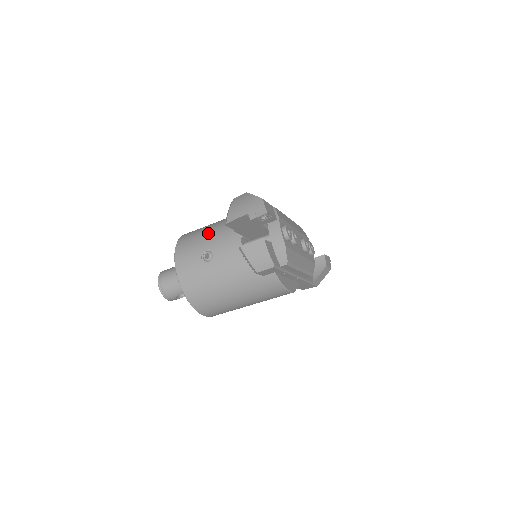
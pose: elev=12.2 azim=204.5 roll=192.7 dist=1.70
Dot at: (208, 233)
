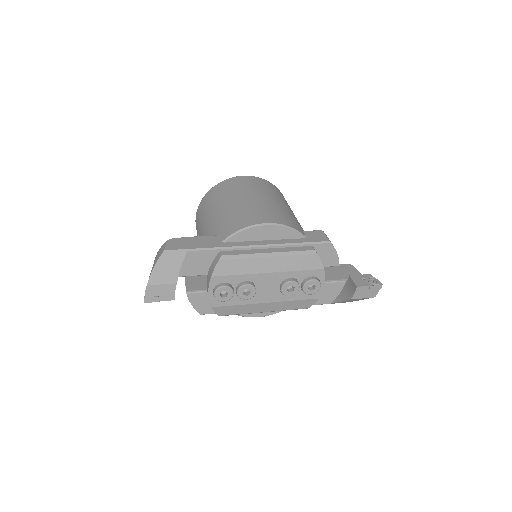
Dot at: (207, 216)
